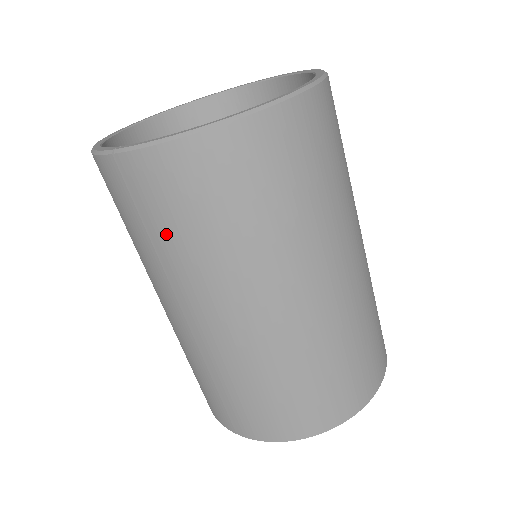
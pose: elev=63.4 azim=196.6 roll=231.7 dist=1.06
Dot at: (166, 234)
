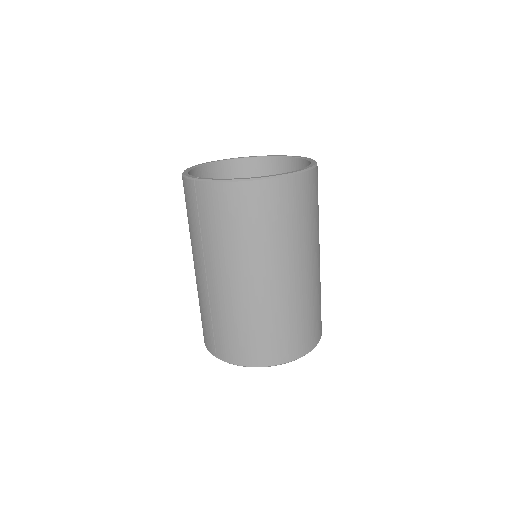
Dot at: (209, 227)
